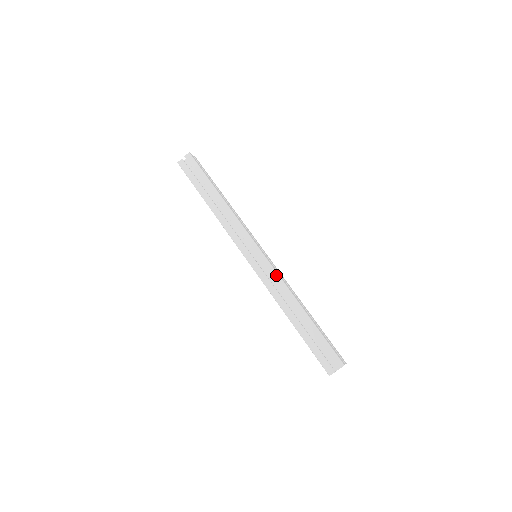
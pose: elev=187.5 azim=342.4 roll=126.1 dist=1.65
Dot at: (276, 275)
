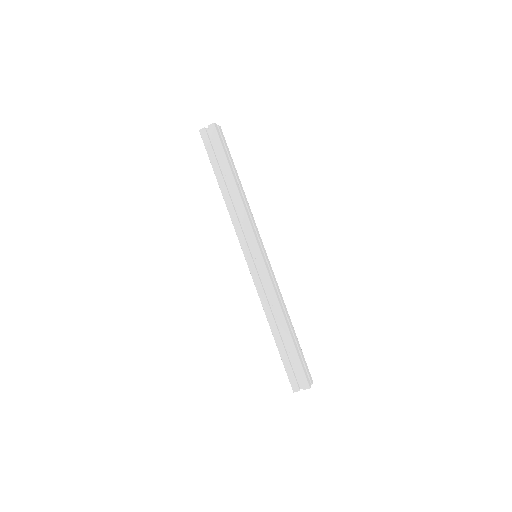
Dot at: (270, 284)
